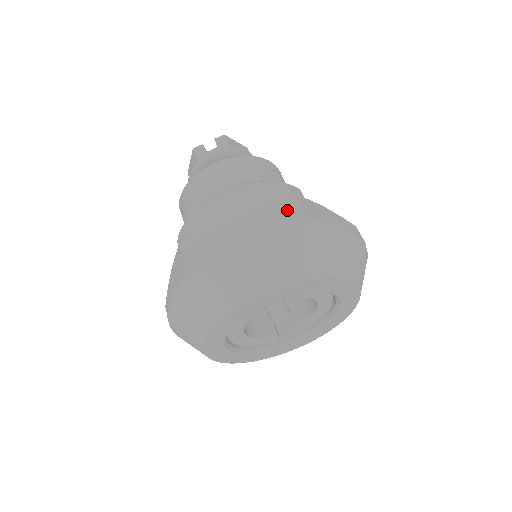
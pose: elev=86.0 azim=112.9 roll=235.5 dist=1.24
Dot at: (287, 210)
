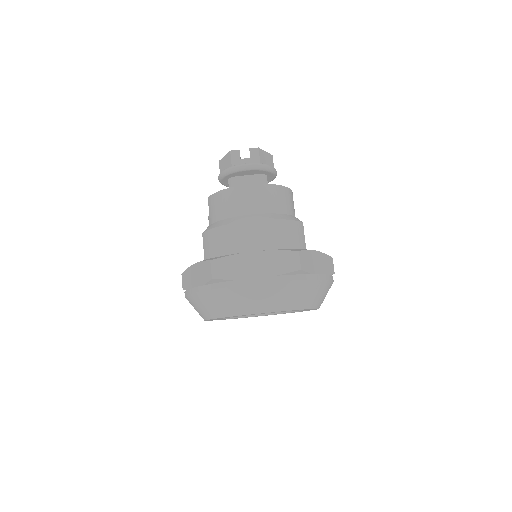
Dot at: (290, 262)
